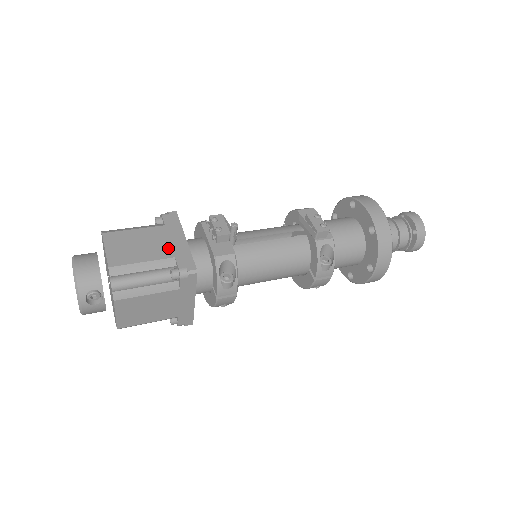
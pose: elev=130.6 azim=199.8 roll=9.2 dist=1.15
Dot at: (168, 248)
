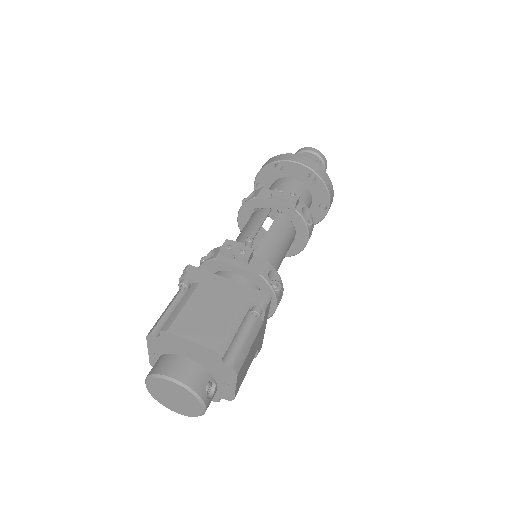
Dot at: (229, 297)
